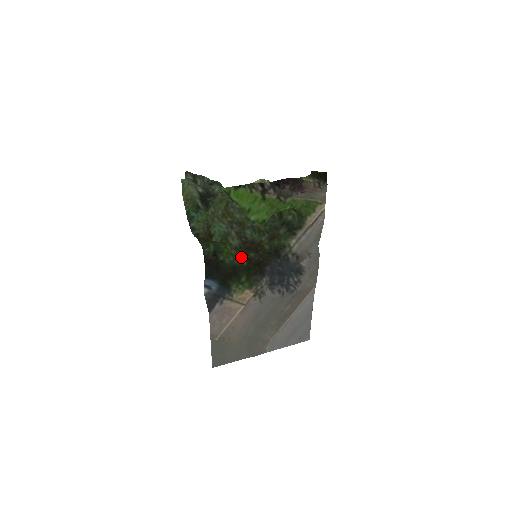
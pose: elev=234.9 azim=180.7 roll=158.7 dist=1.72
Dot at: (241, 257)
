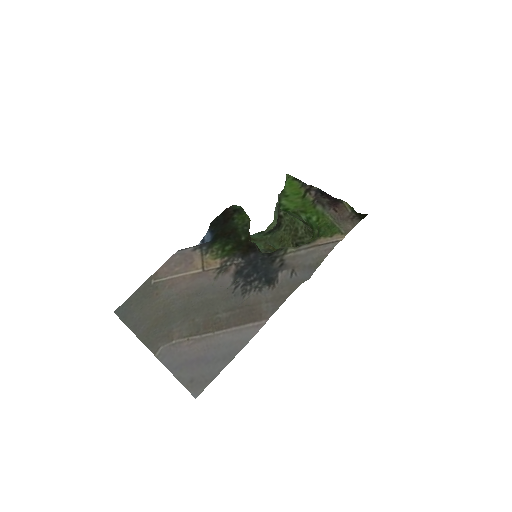
Dot at: (246, 231)
